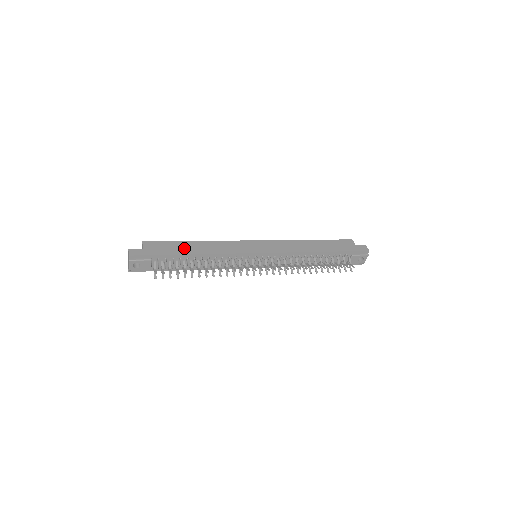
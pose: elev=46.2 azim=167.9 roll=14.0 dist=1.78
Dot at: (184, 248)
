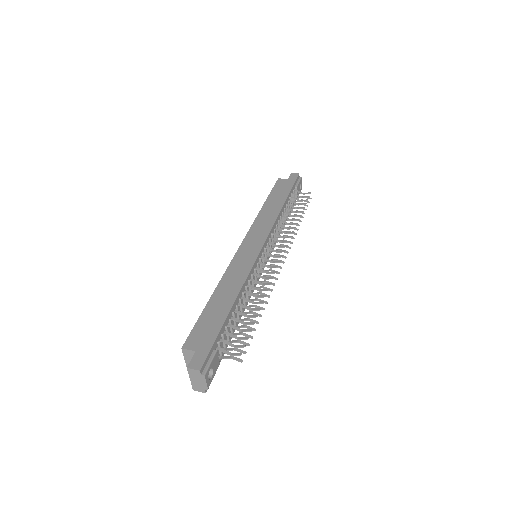
Dot at: (219, 308)
